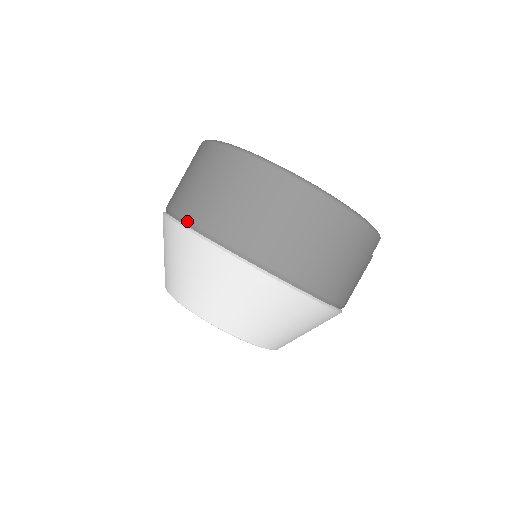
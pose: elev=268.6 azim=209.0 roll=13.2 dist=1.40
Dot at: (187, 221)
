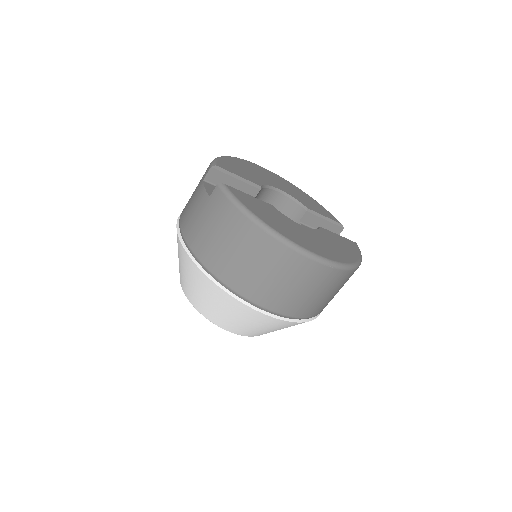
Dot at: (243, 297)
